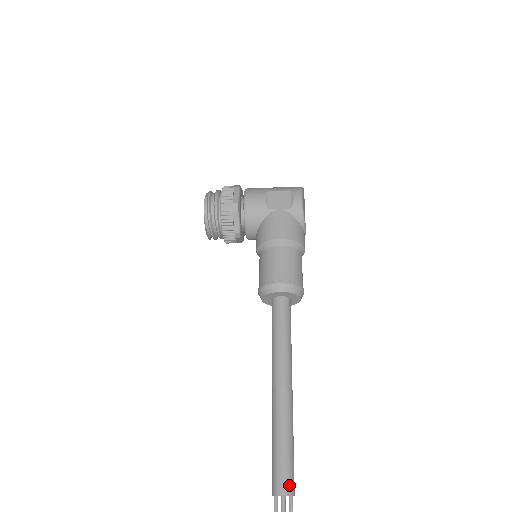
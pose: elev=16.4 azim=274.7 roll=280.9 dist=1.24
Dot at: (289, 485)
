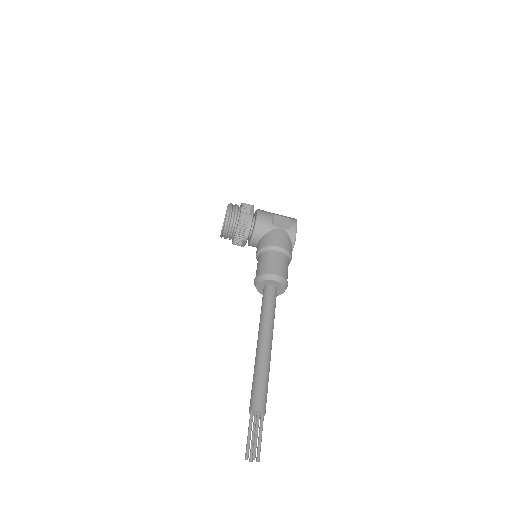
Dot at: (264, 406)
